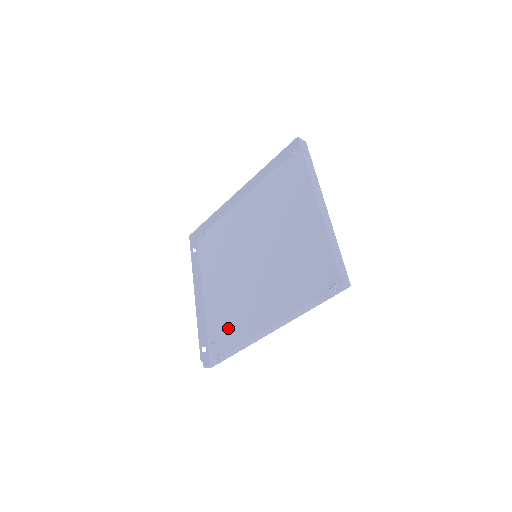
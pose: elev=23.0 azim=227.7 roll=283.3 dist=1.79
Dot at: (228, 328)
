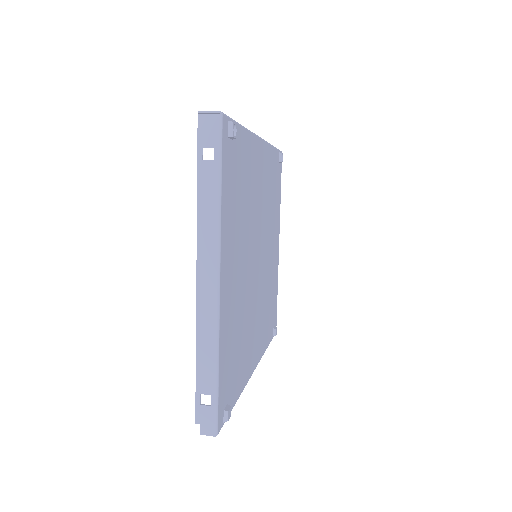
Dot at: (269, 311)
